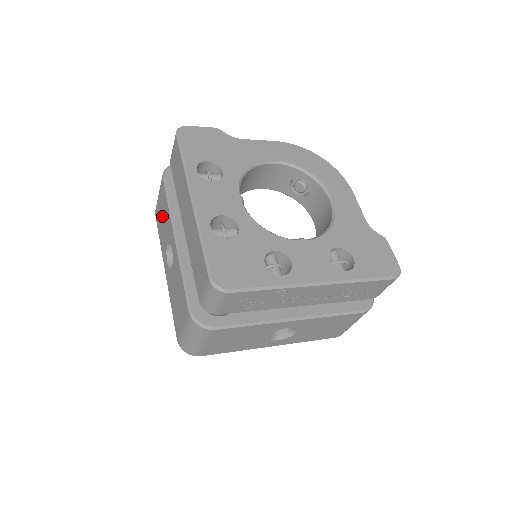
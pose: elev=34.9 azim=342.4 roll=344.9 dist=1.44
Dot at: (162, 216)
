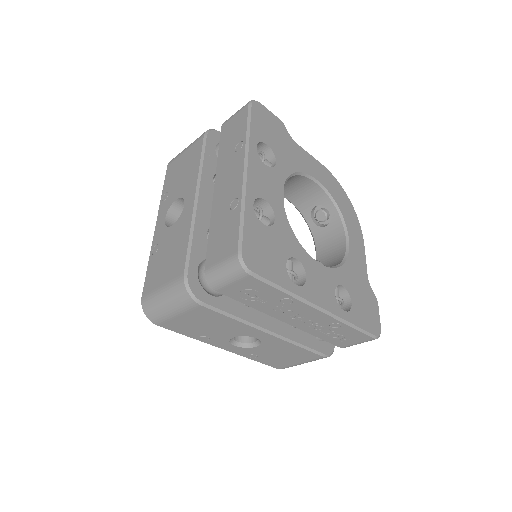
Dot at: (182, 171)
